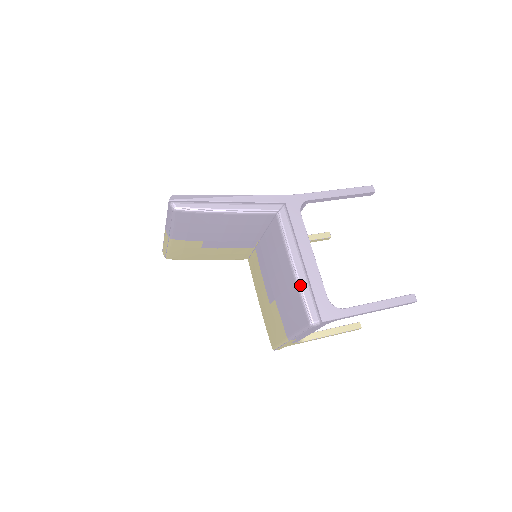
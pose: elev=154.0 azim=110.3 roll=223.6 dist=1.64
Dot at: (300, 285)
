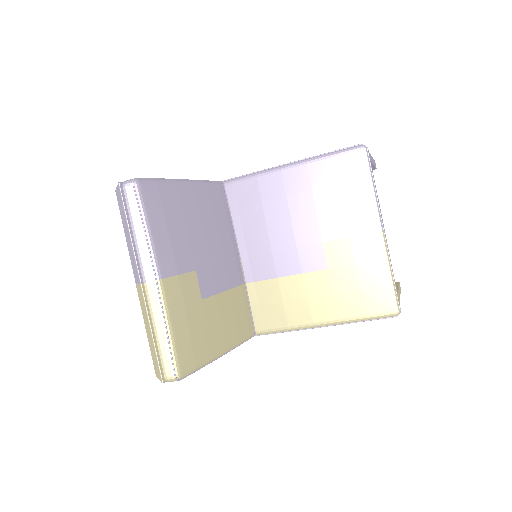
Dot at: (313, 157)
